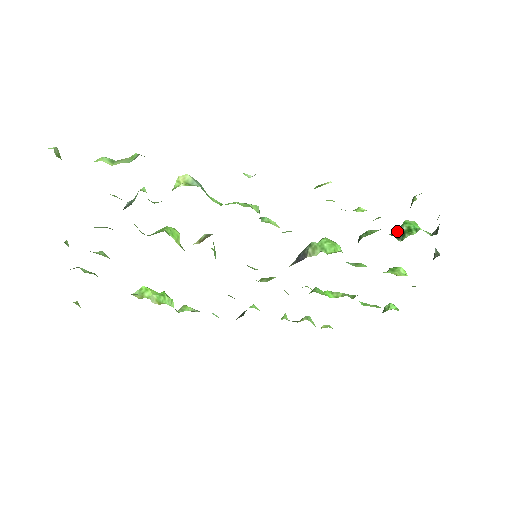
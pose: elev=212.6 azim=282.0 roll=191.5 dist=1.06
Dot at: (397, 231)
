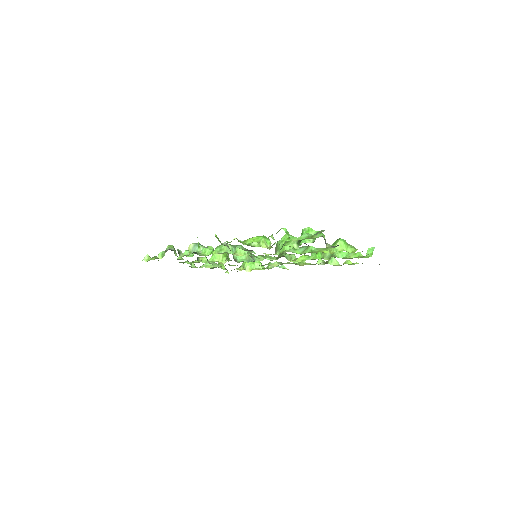
Dot at: occluded
